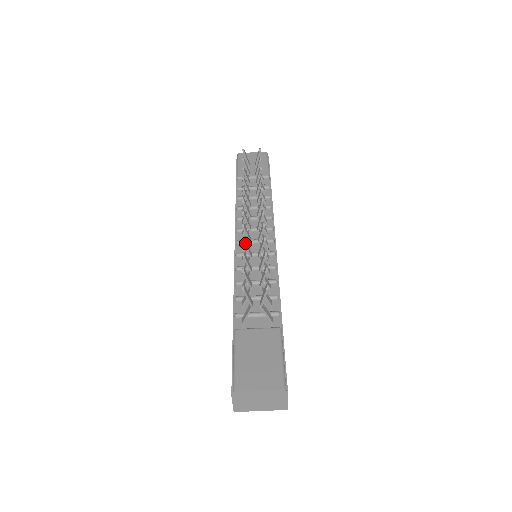
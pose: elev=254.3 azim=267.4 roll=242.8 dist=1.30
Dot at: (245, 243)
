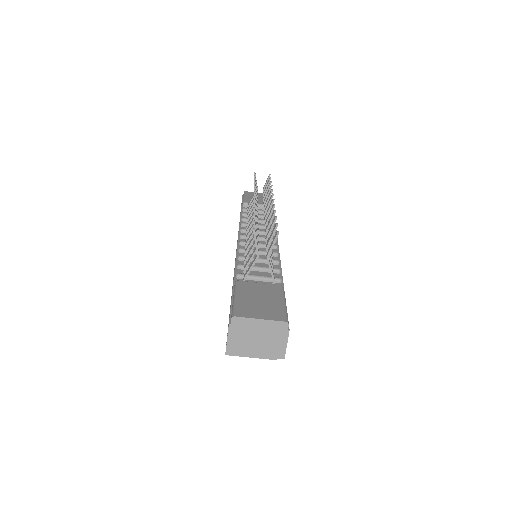
Dot at: (255, 213)
